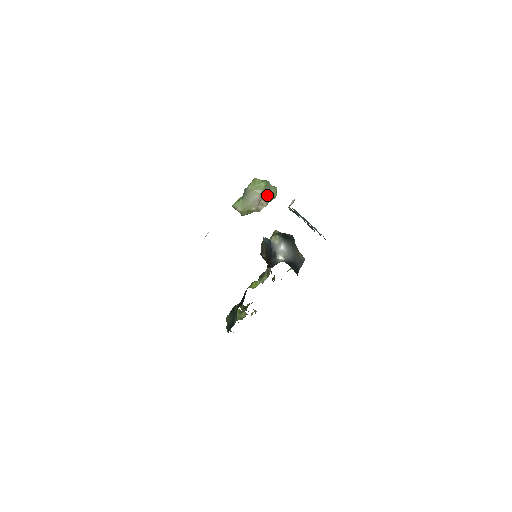
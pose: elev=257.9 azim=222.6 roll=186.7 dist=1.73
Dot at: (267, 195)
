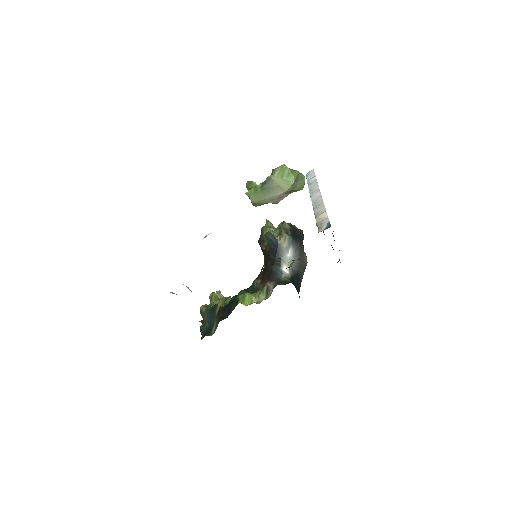
Dot at: (292, 190)
